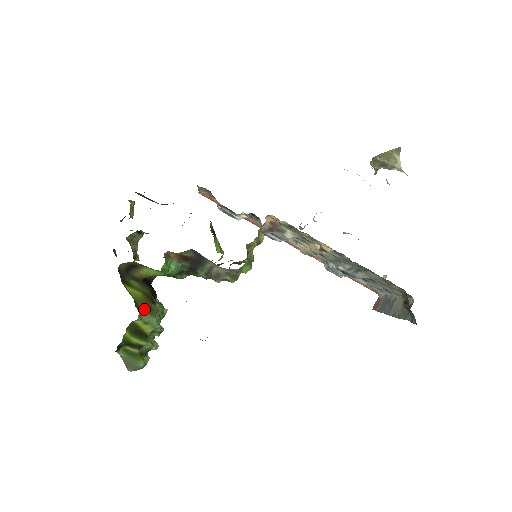
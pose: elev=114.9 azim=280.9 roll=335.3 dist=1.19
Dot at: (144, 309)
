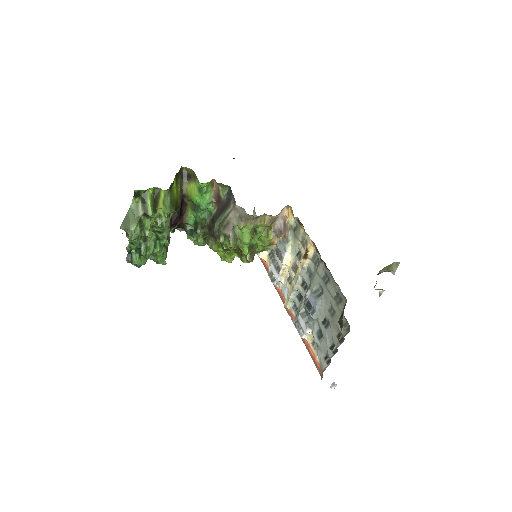
Dot at: (170, 198)
